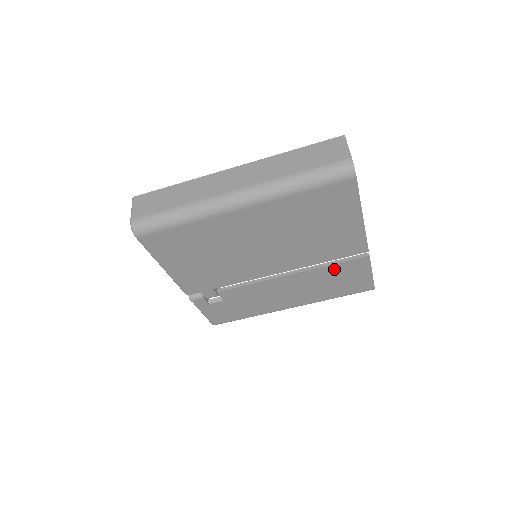
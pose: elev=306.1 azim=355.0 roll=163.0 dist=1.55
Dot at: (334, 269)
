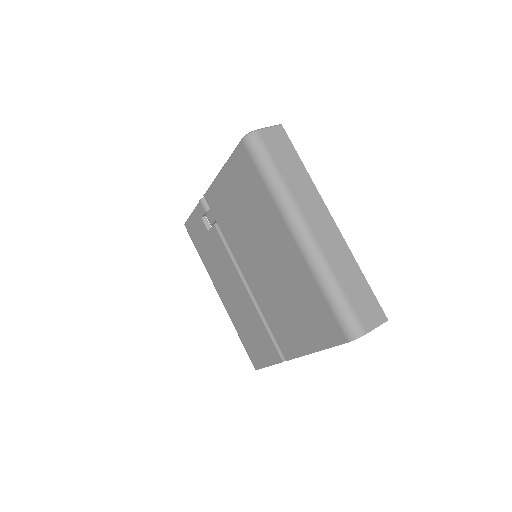
Dot at: (263, 331)
